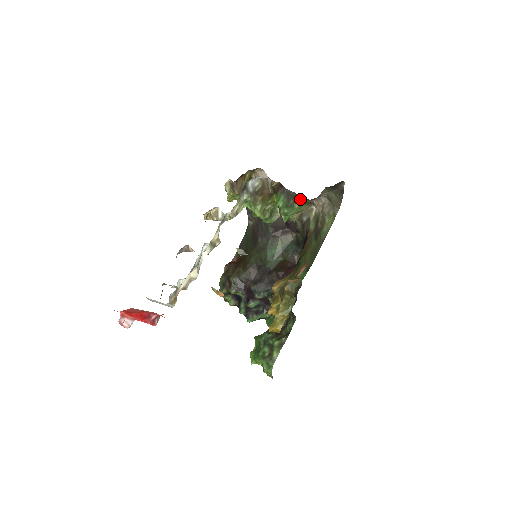
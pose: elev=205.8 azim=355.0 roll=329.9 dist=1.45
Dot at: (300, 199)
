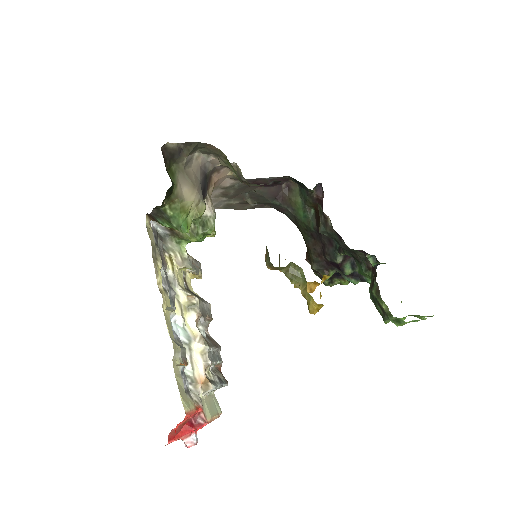
Dot at: (161, 207)
